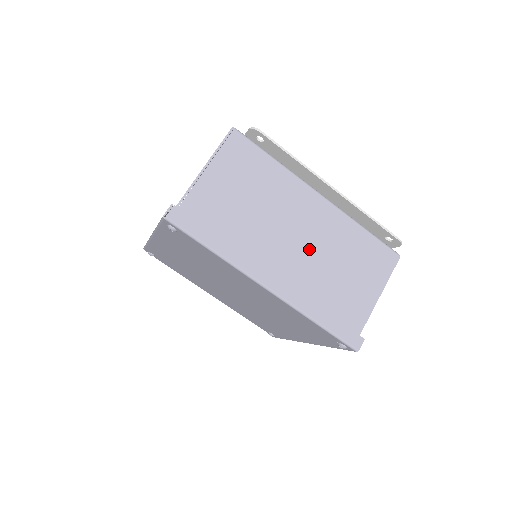
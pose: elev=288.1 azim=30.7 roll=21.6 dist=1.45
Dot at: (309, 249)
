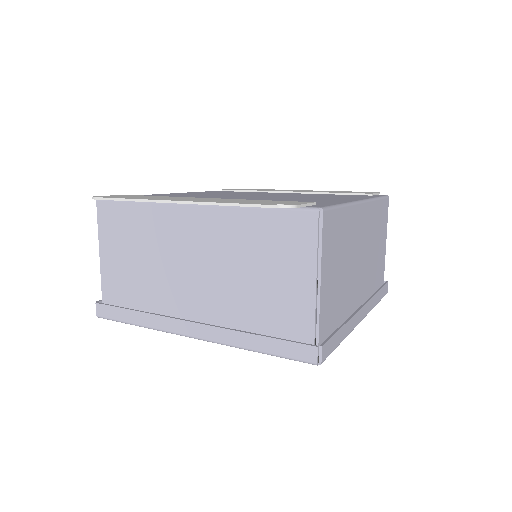
Dot at: (211, 273)
